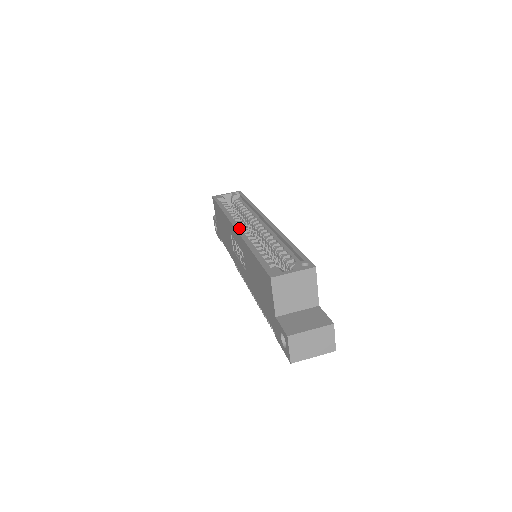
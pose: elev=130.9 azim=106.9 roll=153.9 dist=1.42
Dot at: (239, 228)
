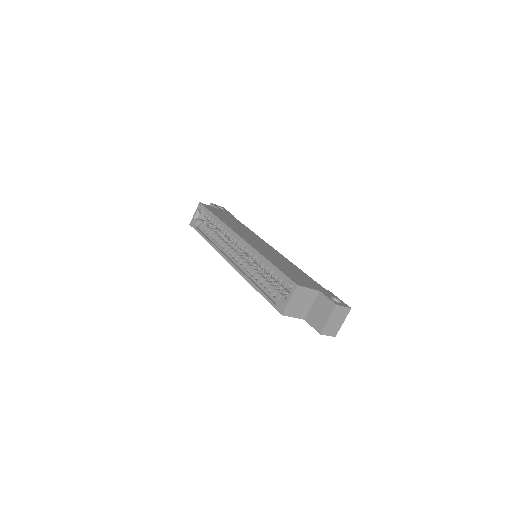
Dot at: (231, 263)
